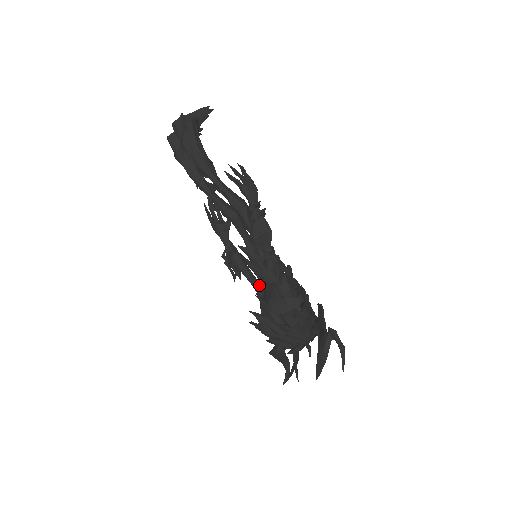
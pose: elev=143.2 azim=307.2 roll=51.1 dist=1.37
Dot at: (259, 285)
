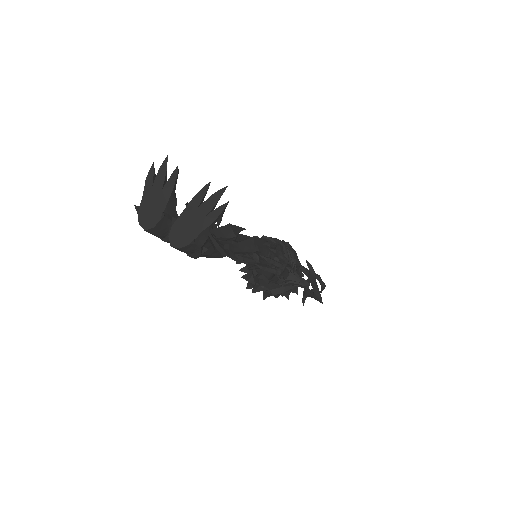
Dot at: occluded
